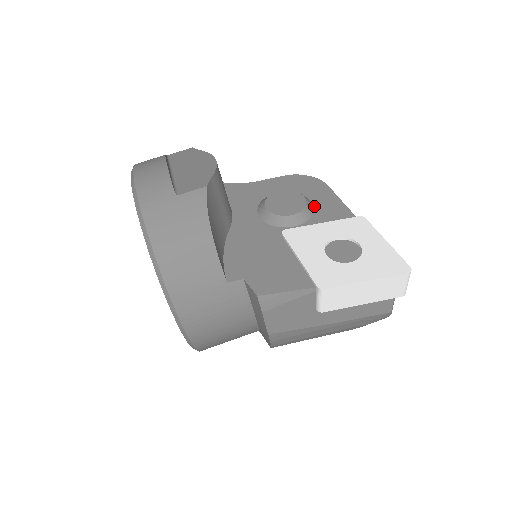
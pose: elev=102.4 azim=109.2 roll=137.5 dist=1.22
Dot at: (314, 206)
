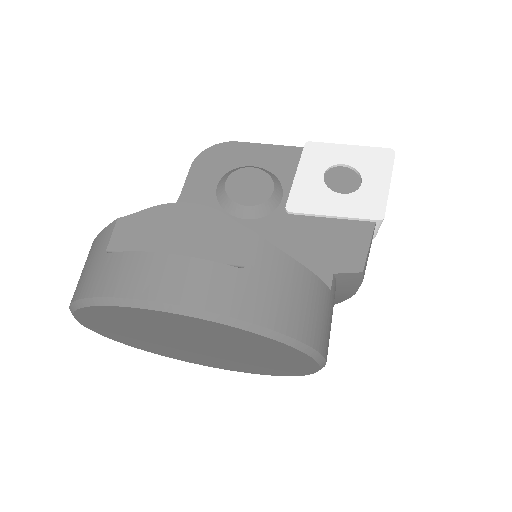
Dot at: (262, 168)
